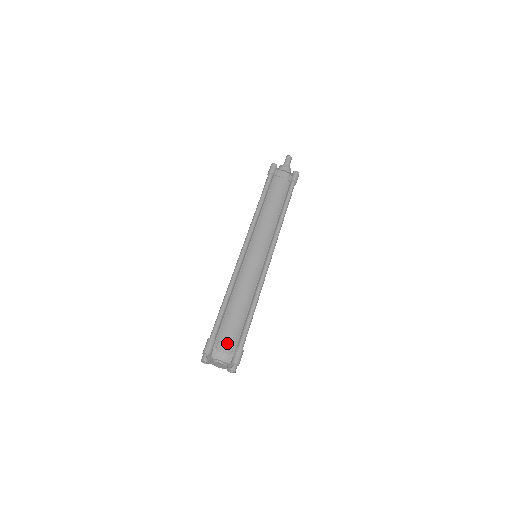
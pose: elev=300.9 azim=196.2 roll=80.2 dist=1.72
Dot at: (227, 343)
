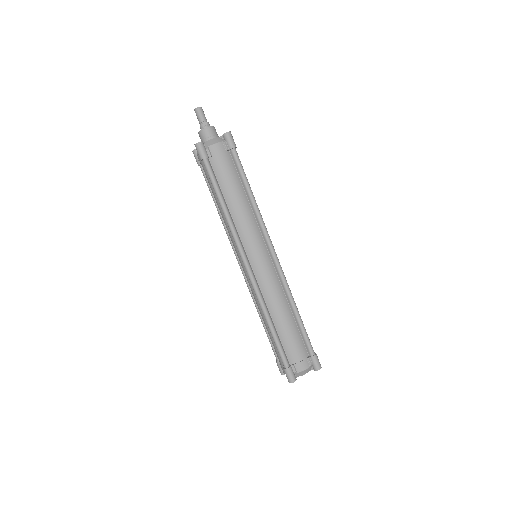
Dot at: (301, 360)
